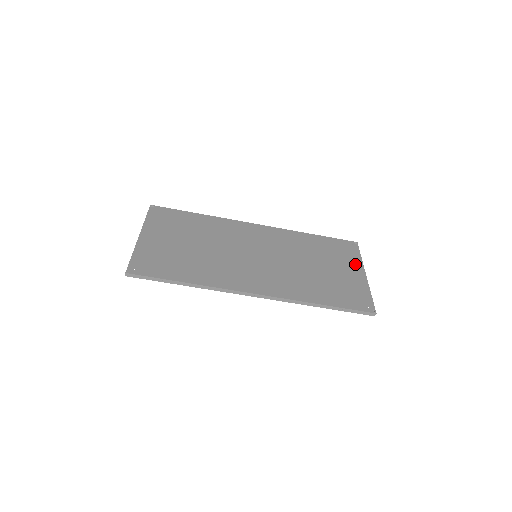
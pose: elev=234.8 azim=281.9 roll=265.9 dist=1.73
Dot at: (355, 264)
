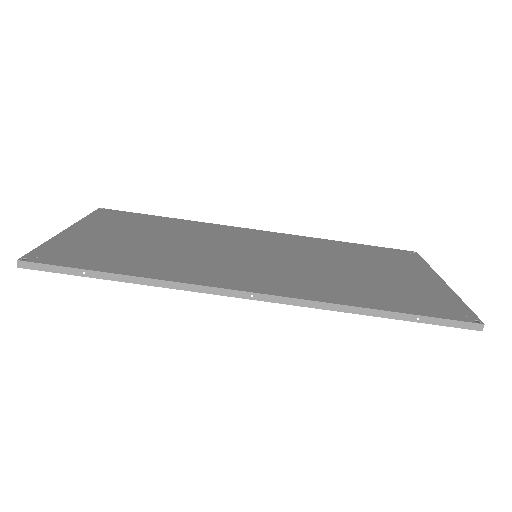
Dot at: (421, 270)
